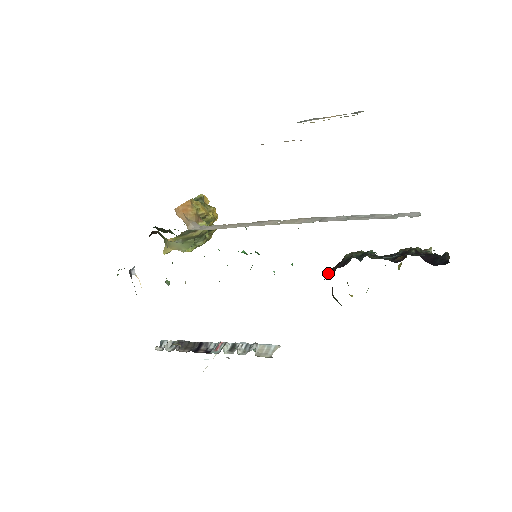
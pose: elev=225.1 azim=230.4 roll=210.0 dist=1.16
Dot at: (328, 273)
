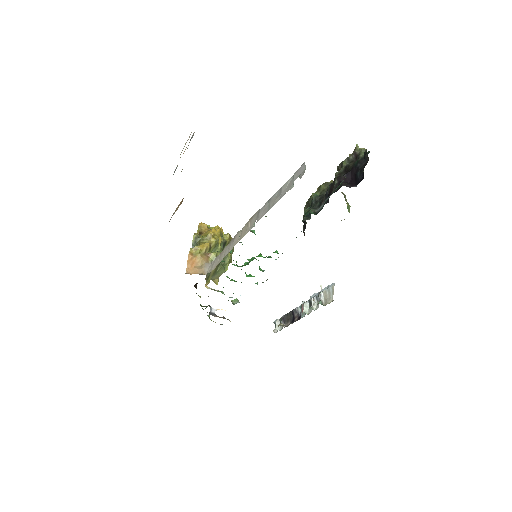
Dot at: occluded
